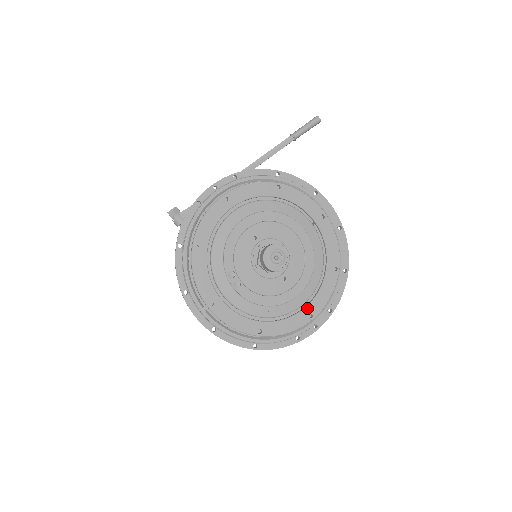
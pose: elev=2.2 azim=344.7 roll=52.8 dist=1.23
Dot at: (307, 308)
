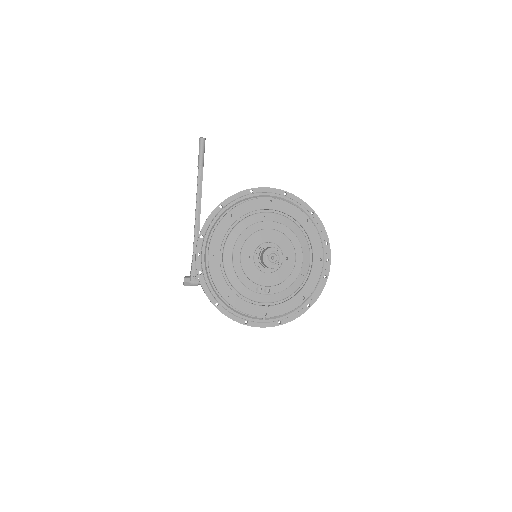
Dot at: (314, 258)
